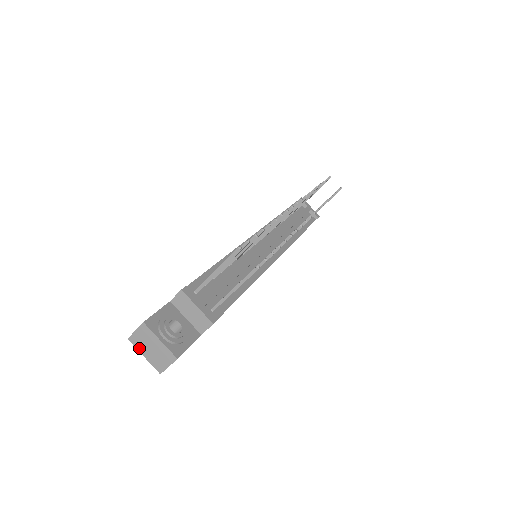
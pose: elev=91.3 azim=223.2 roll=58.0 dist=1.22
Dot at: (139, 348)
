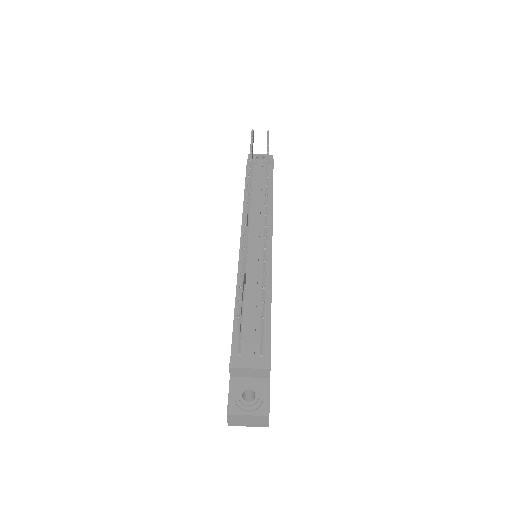
Dot at: (240, 425)
